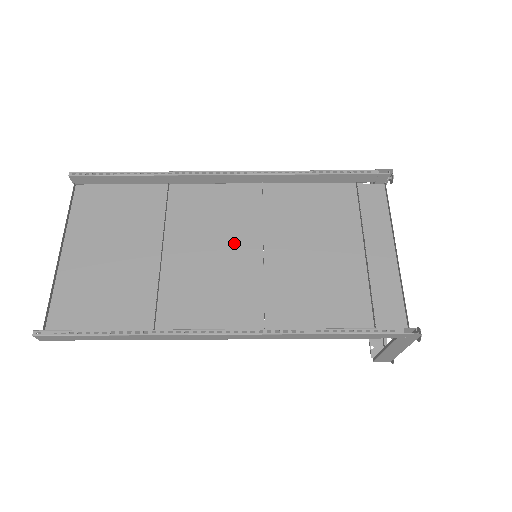
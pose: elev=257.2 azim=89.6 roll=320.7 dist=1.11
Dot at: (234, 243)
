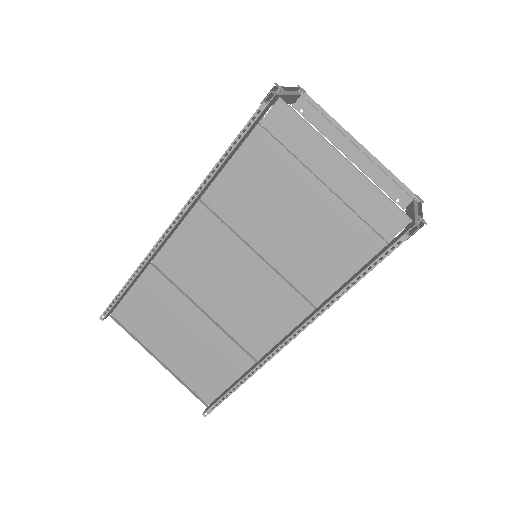
Dot at: (234, 265)
